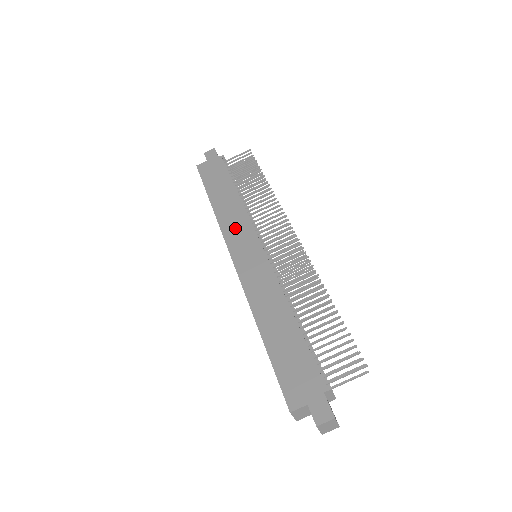
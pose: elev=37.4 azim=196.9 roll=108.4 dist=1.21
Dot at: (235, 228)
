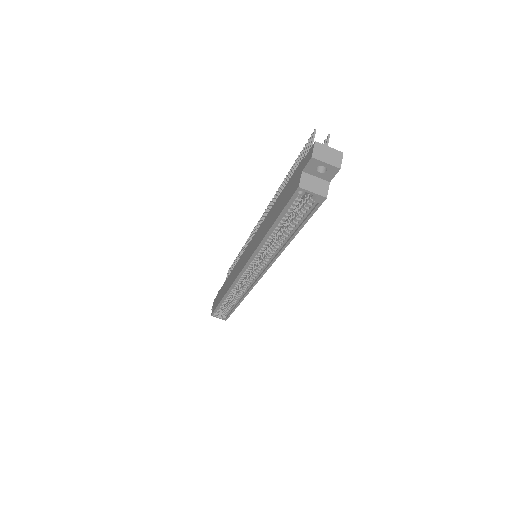
Dot at: (235, 272)
